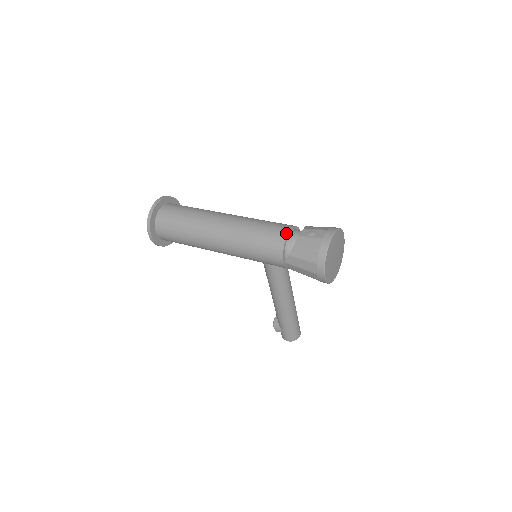
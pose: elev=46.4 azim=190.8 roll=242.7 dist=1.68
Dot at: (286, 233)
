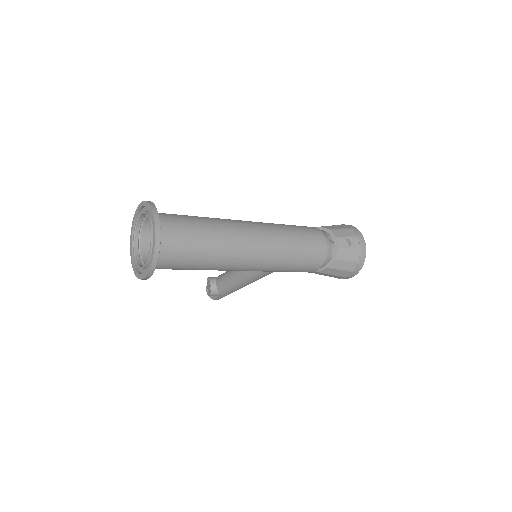
Dot at: (325, 246)
